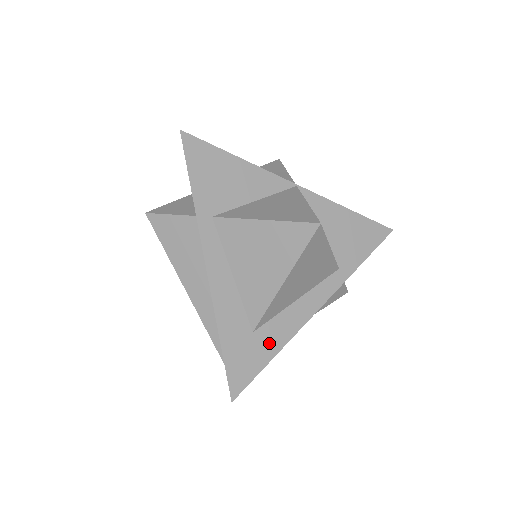
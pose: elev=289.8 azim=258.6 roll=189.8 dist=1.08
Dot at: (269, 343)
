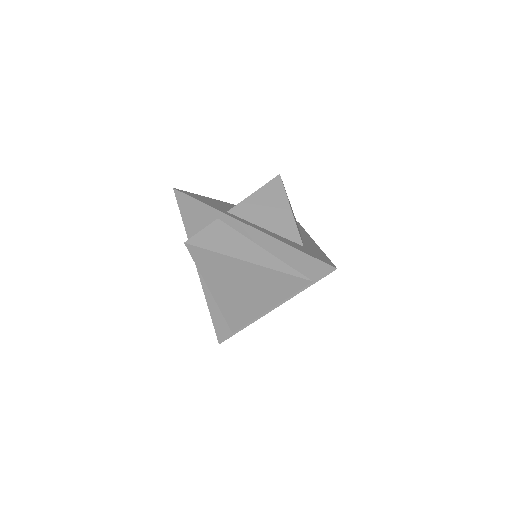
Dot at: (316, 250)
